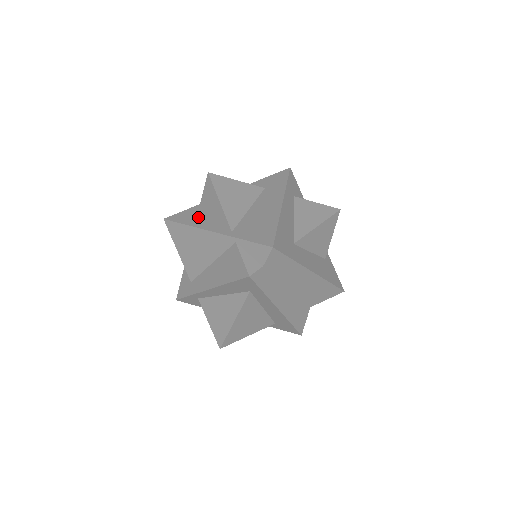
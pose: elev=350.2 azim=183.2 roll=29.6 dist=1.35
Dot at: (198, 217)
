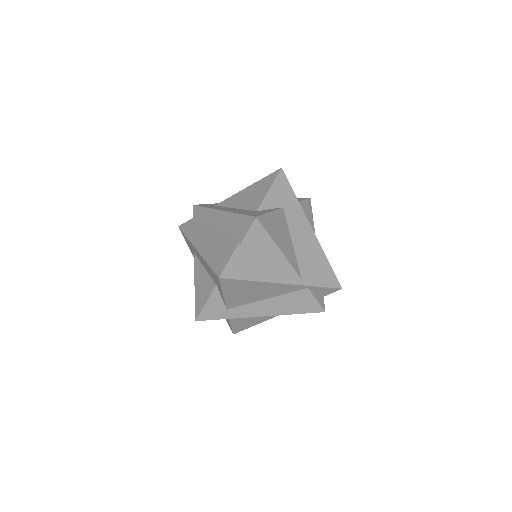
Dot at: (256, 267)
